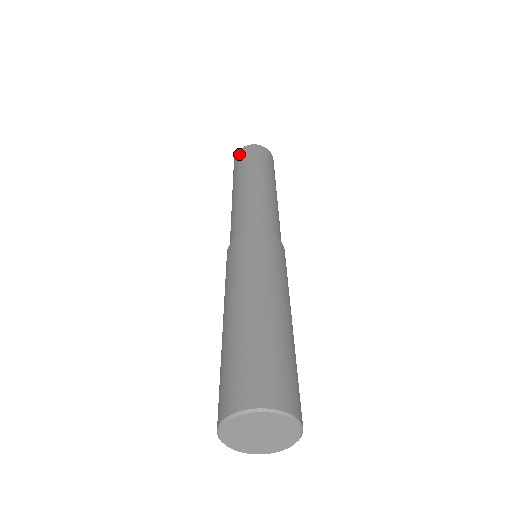
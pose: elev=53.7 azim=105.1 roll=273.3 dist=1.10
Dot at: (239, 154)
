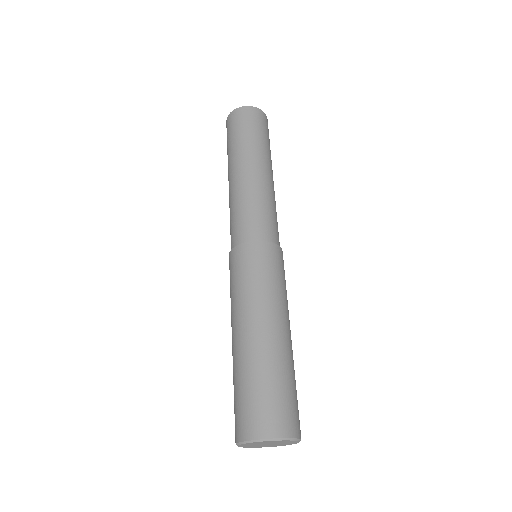
Dot at: (231, 120)
